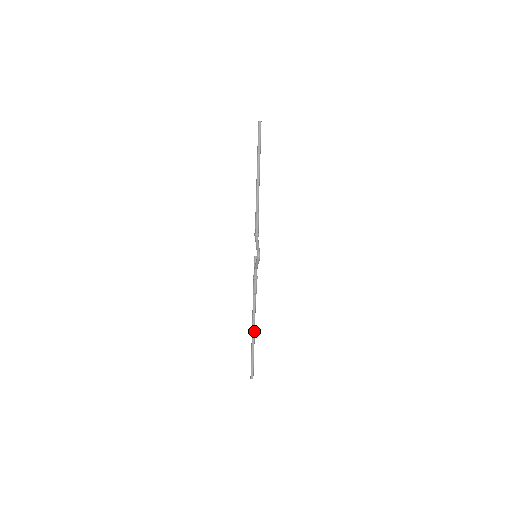
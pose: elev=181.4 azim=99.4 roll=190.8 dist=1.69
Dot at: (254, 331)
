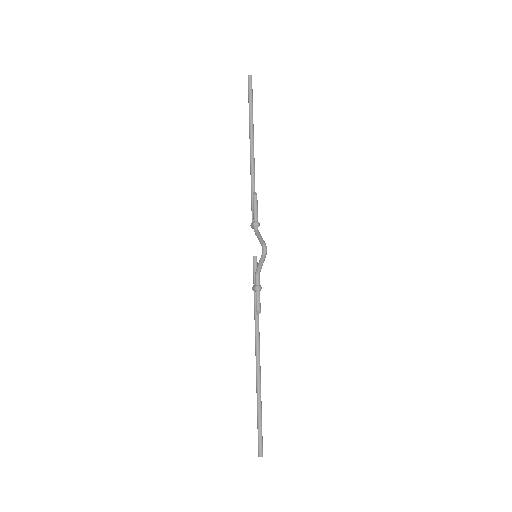
Dot at: (260, 374)
